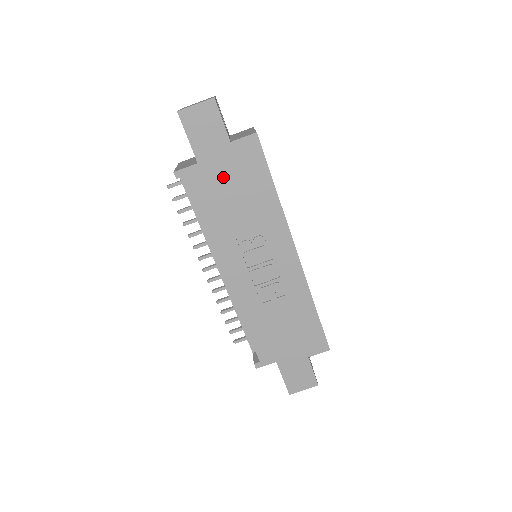
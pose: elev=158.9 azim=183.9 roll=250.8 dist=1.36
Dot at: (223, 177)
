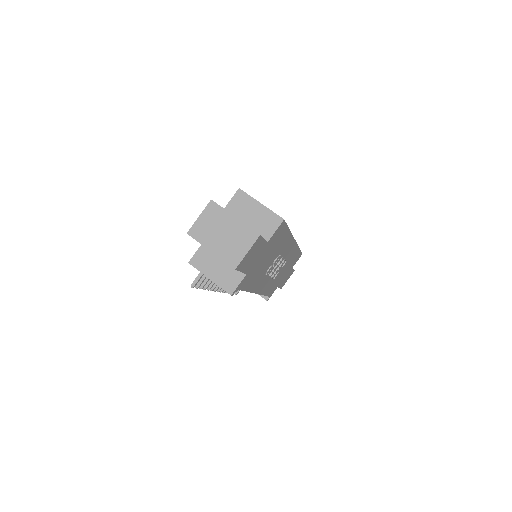
Dot at: (261, 261)
